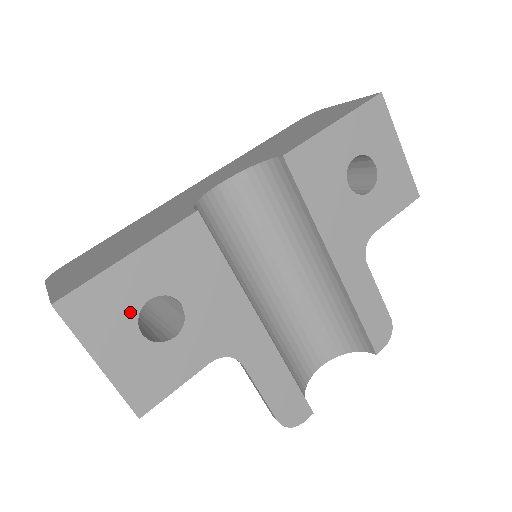
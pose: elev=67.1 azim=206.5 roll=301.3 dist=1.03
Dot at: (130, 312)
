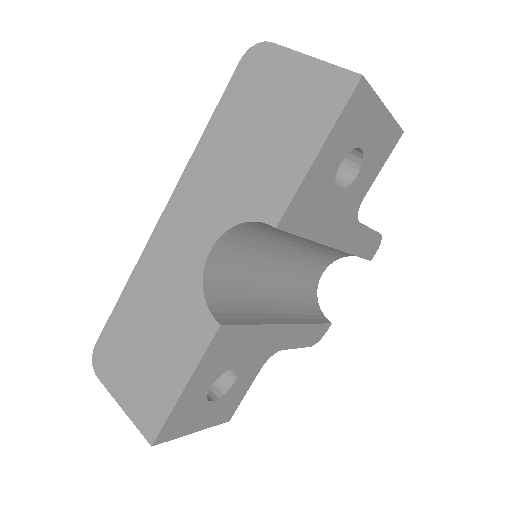
Dot at: (201, 402)
